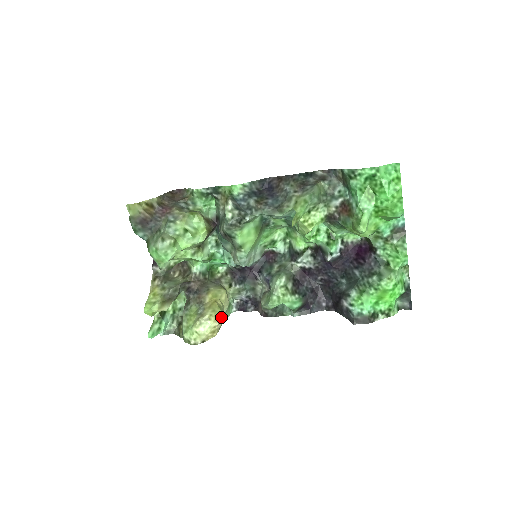
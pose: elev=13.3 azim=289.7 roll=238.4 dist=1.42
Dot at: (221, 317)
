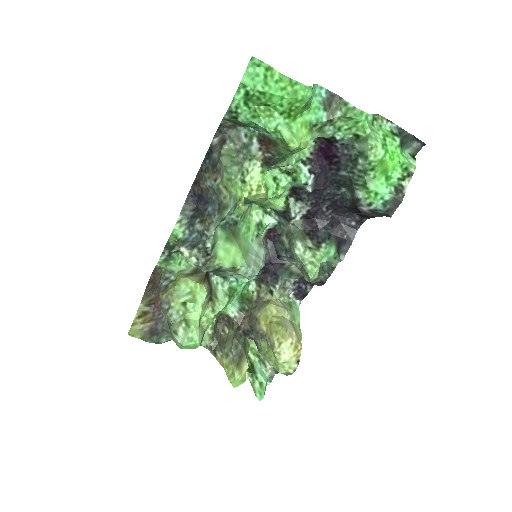
Dot at: (288, 330)
